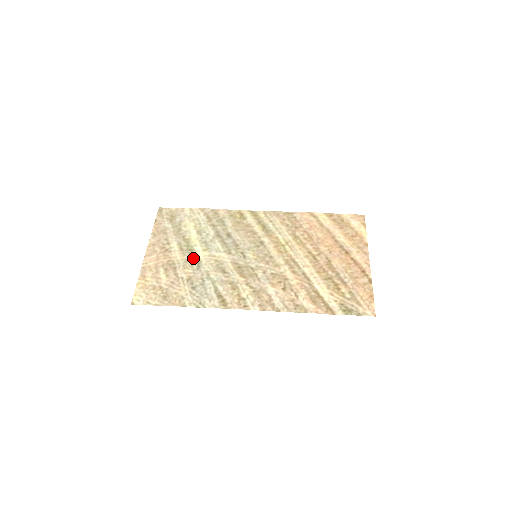
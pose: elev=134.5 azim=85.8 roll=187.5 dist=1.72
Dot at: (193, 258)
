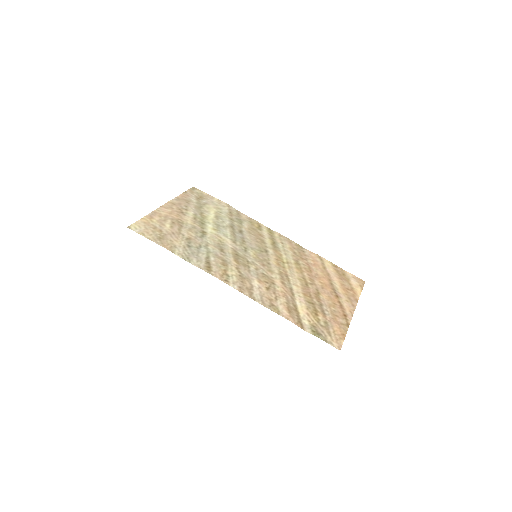
Dot at: (201, 229)
